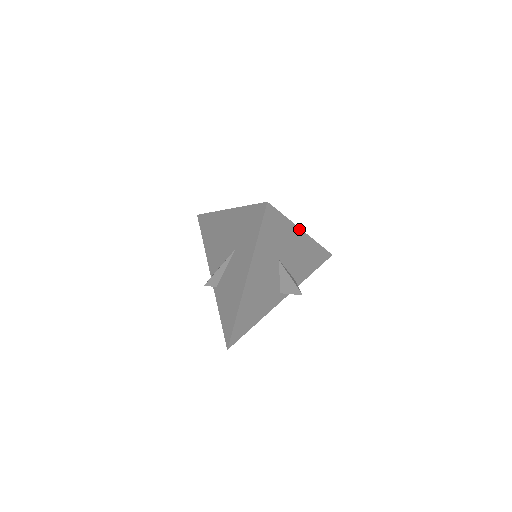
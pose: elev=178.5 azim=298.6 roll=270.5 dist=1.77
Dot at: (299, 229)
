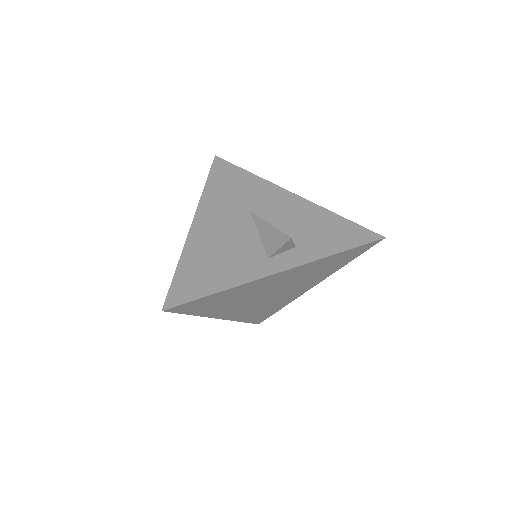
Dot at: (278, 187)
